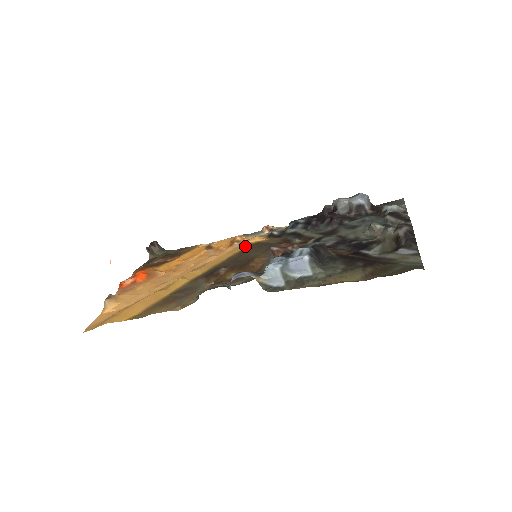
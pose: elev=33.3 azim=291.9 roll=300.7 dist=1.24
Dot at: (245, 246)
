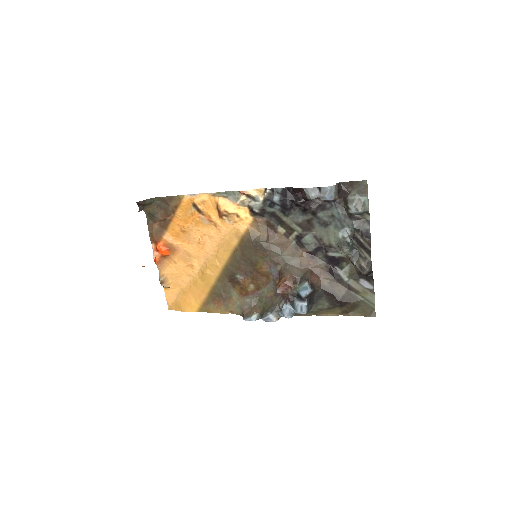
Dot at: (240, 236)
